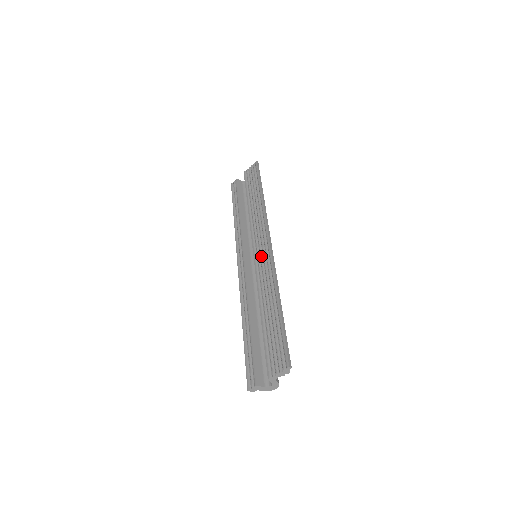
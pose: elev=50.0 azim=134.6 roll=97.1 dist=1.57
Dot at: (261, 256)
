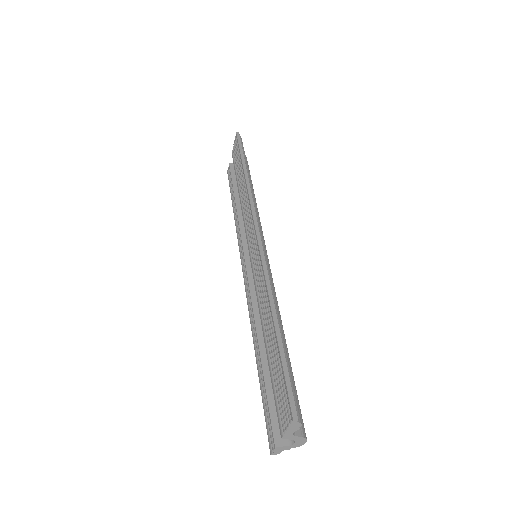
Dot at: (254, 257)
